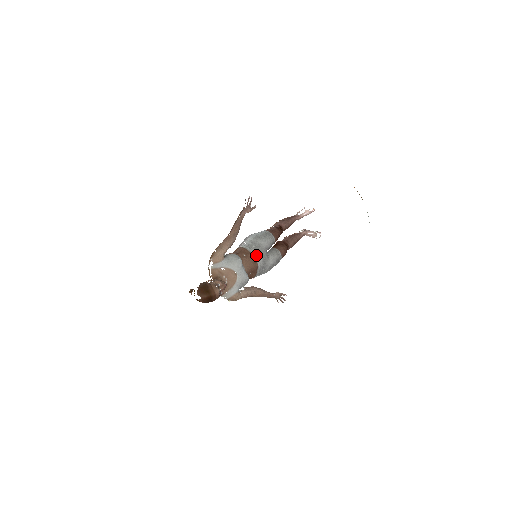
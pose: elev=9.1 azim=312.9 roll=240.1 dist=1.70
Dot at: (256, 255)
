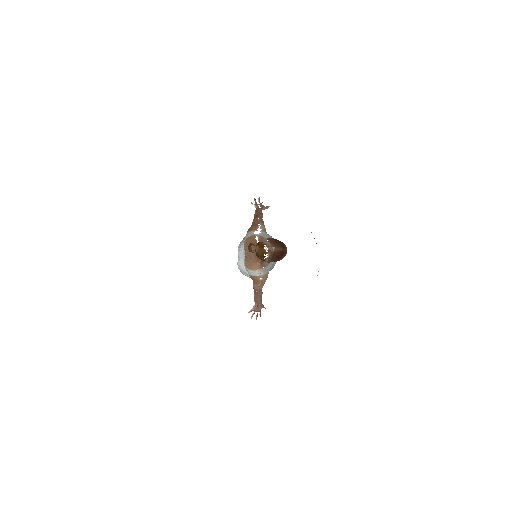
Dot at: occluded
